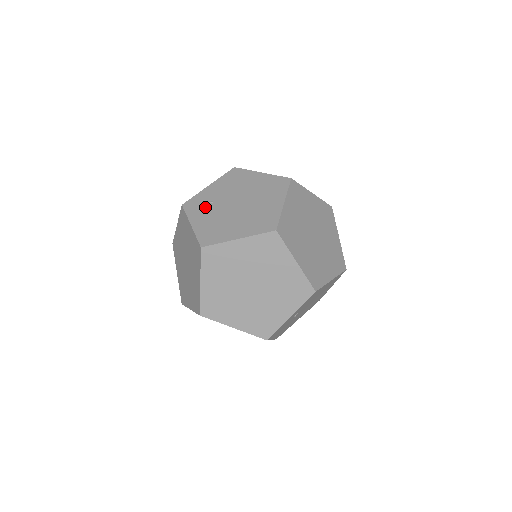
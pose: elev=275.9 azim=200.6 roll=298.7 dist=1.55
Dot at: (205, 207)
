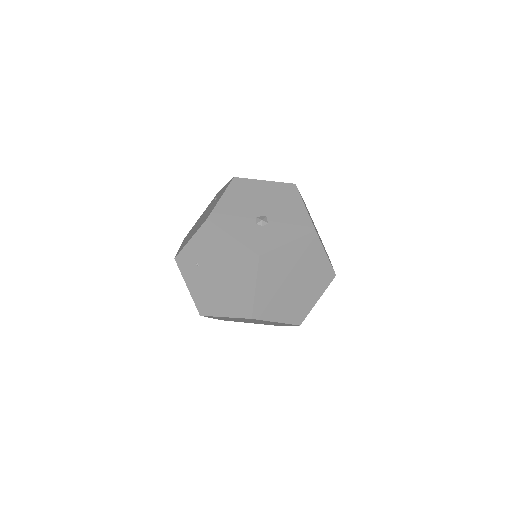
Dot at: (193, 269)
